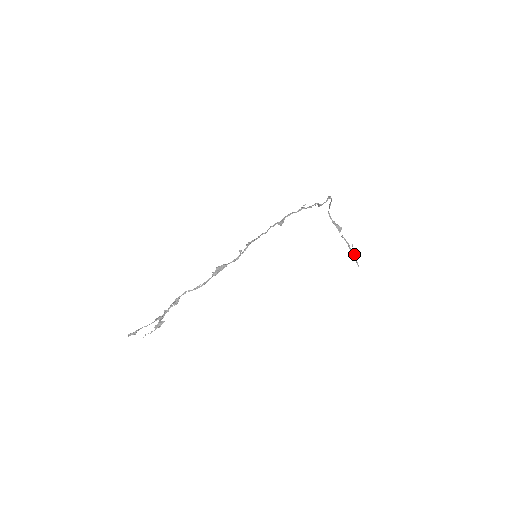
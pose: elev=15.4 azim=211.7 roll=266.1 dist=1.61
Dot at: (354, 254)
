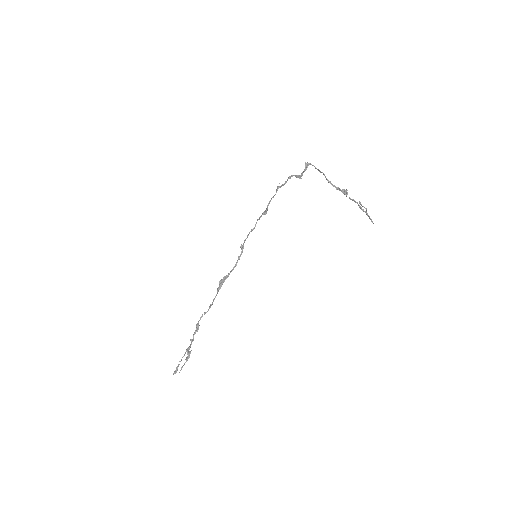
Dot at: (366, 212)
